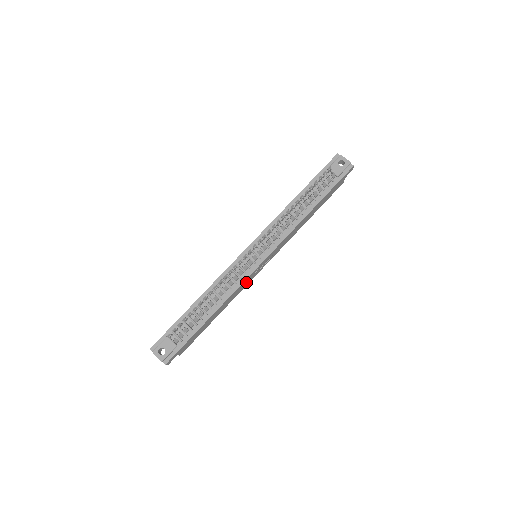
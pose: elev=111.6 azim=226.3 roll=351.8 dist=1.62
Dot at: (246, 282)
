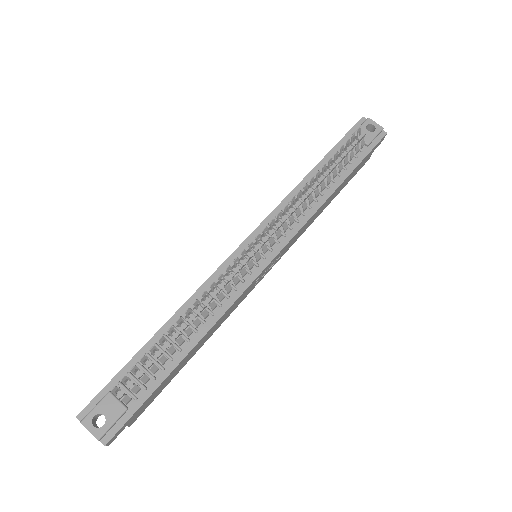
Dot at: (242, 297)
